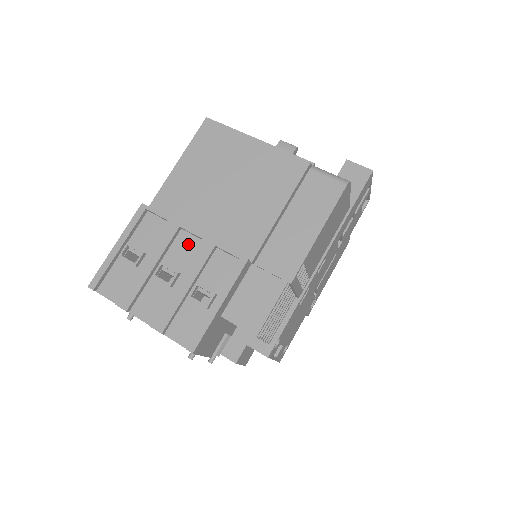
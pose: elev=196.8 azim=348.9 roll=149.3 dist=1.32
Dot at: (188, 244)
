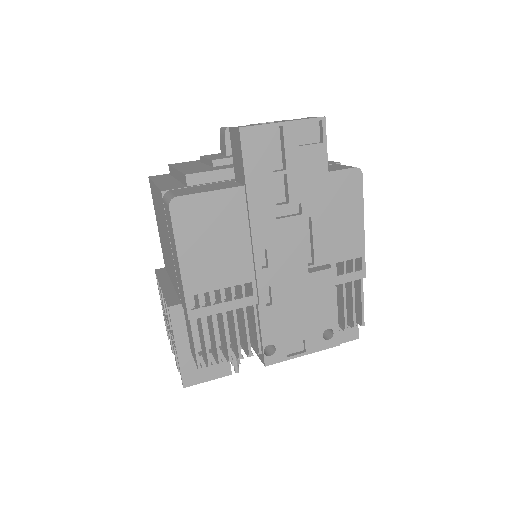
Dot at: occluded
